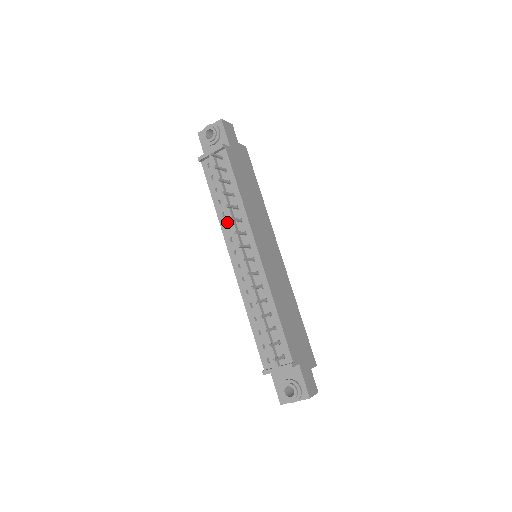
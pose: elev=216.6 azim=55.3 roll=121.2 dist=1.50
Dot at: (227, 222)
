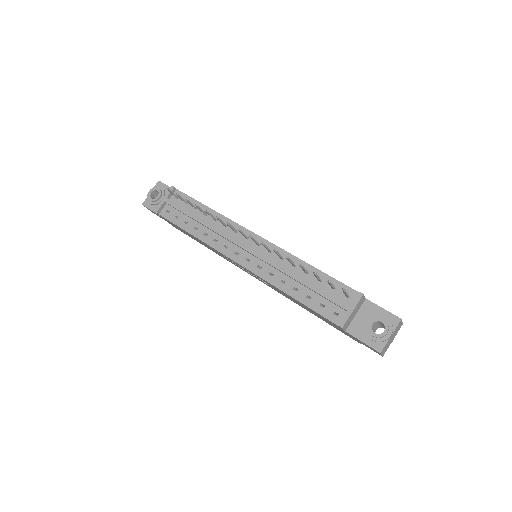
Dot at: (213, 237)
